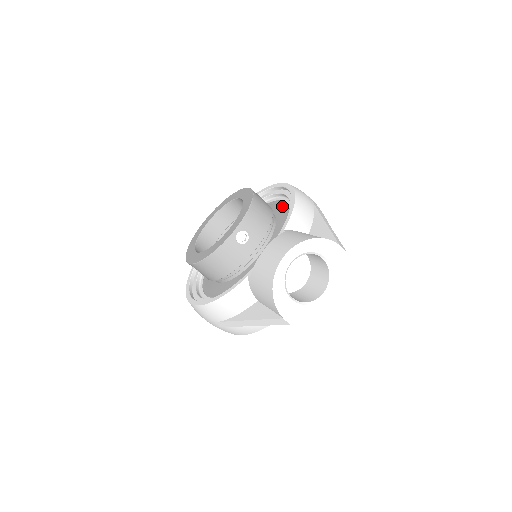
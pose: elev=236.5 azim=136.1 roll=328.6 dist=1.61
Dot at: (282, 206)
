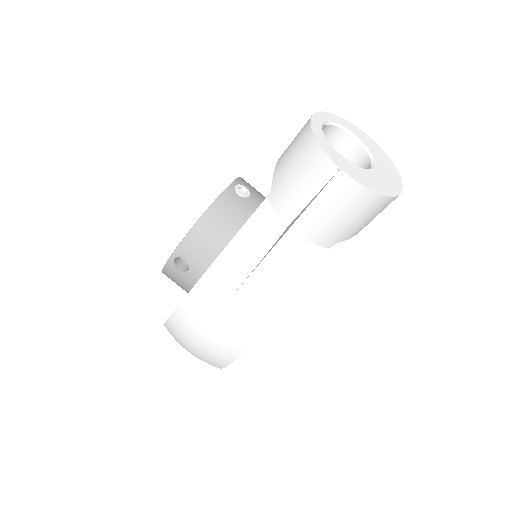
Dot at: occluded
